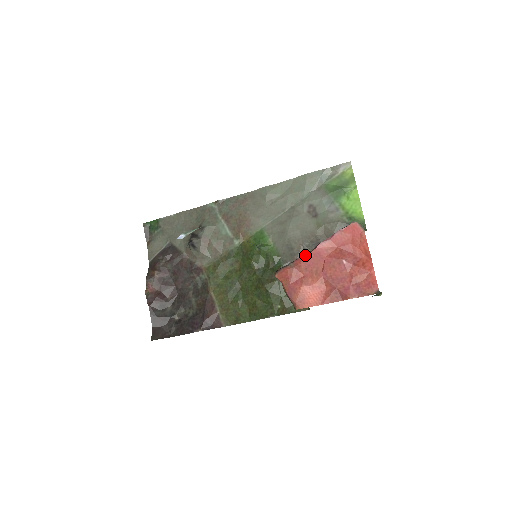
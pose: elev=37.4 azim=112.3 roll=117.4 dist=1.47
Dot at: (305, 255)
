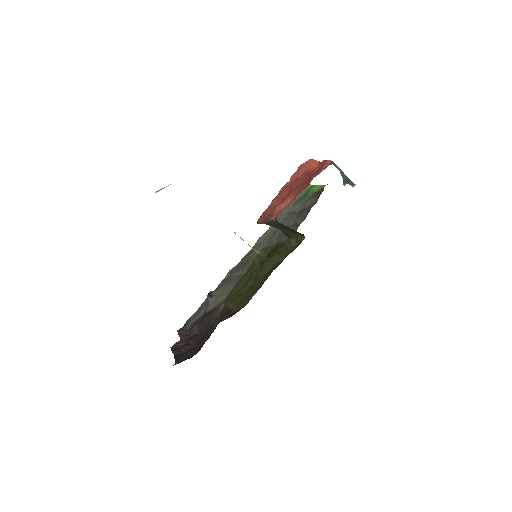
Dot at: (274, 198)
